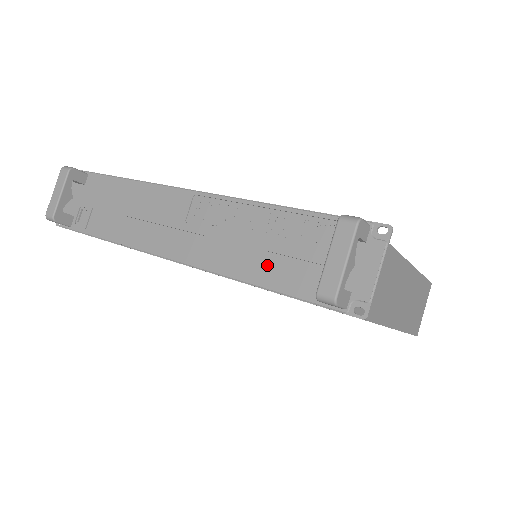
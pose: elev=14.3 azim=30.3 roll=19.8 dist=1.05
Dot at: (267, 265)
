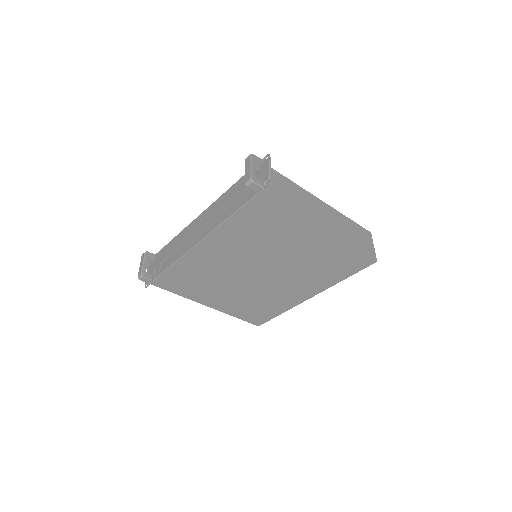
Dot at: (234, 207)
